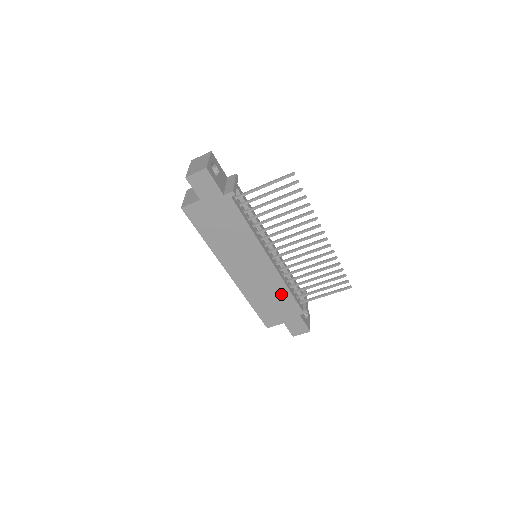
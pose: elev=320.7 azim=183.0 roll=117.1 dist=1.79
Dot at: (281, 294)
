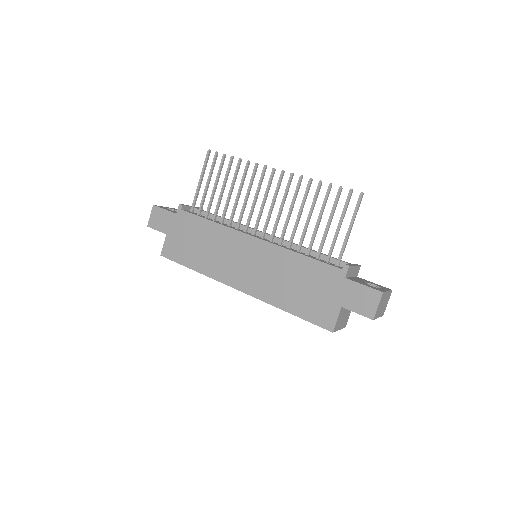
Dot at: (299, 268)
